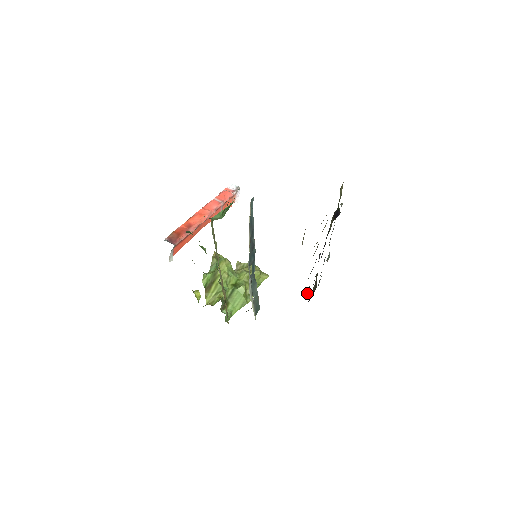
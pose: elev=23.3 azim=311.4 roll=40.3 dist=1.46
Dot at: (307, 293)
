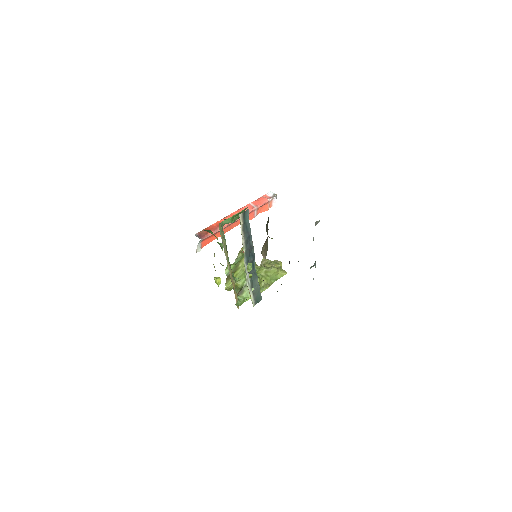
Dot at: (277, 291)
